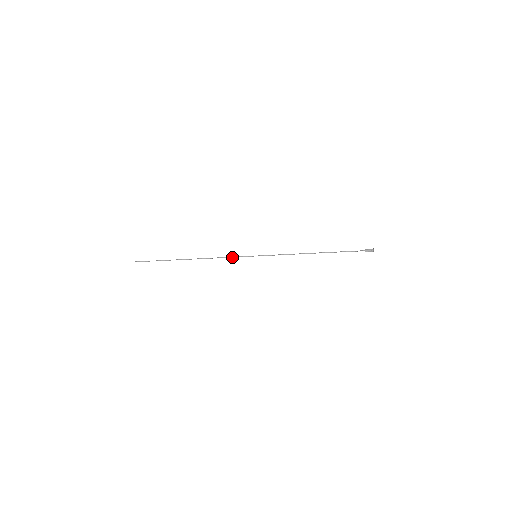
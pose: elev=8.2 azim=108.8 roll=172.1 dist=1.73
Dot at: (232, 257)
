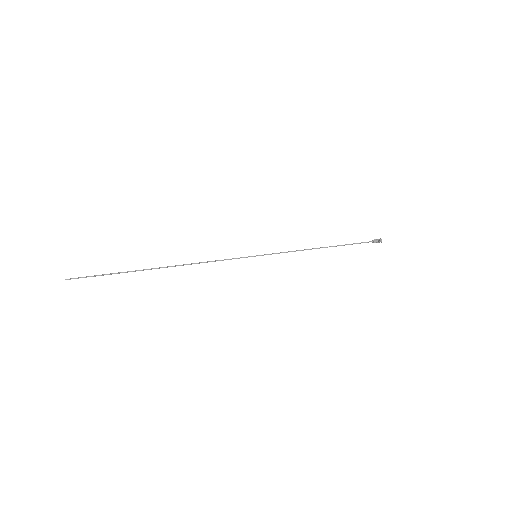
Dot at: occluded
